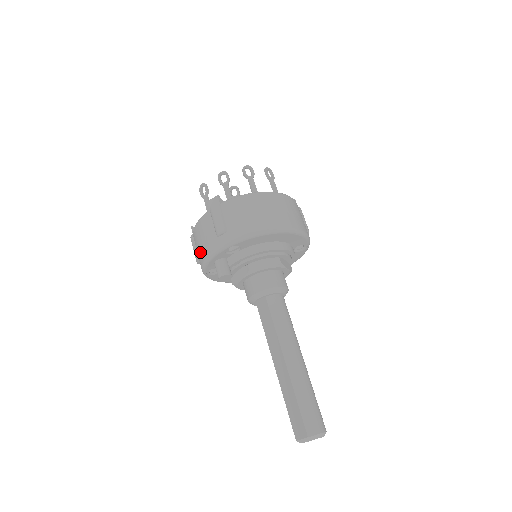
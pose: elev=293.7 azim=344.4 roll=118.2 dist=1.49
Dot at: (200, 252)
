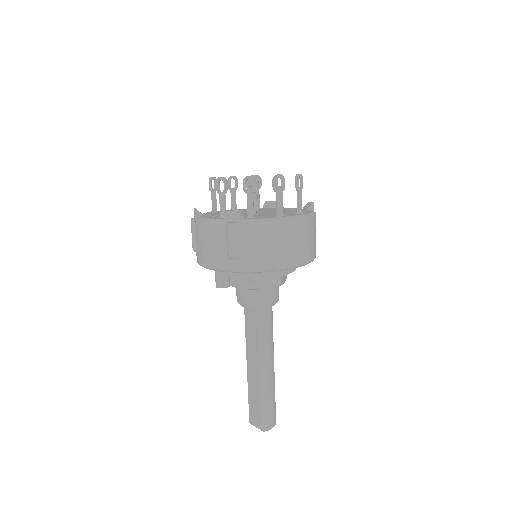
Dot at: (202, 253)
